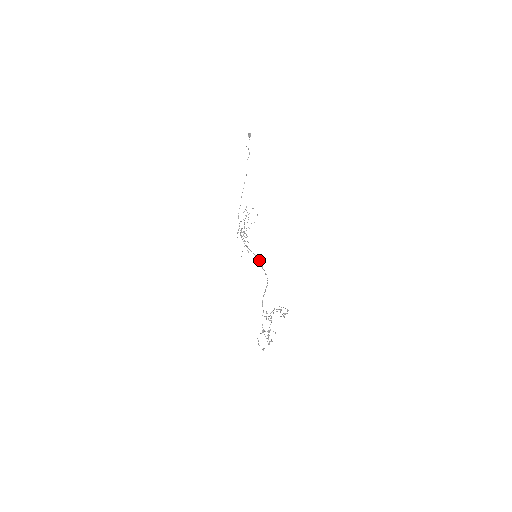
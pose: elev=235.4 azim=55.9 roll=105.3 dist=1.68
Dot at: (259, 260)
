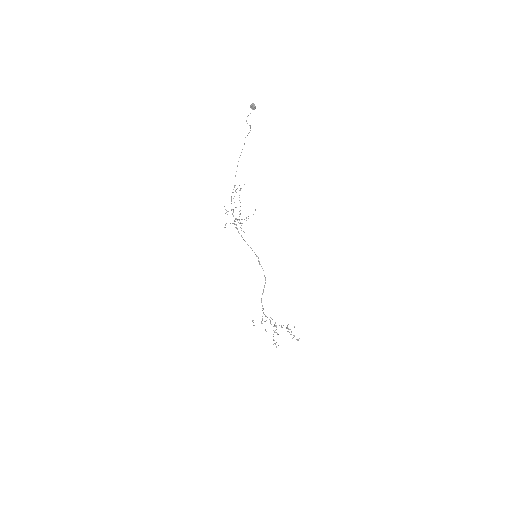
Dot at: (257, 256)
